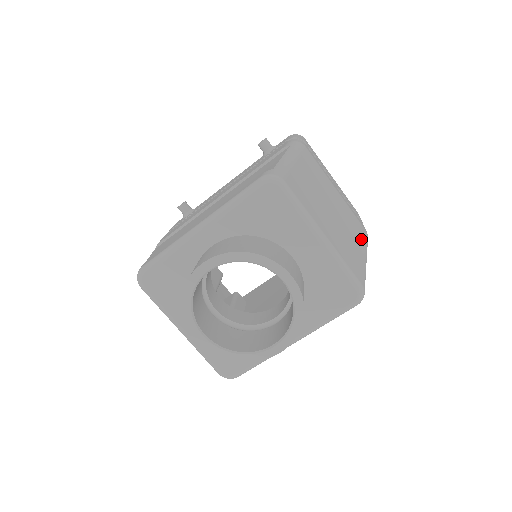
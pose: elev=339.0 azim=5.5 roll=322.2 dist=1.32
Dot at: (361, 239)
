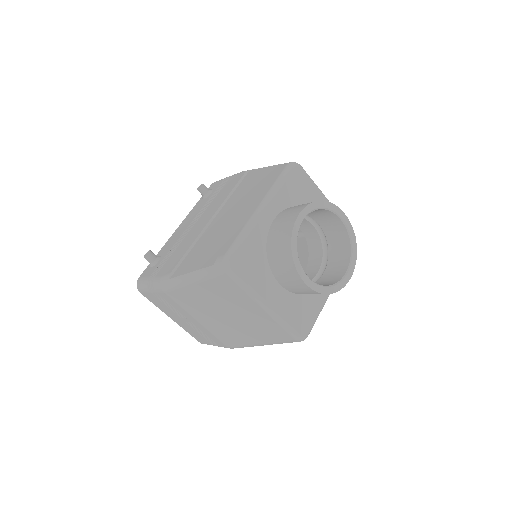
Dot at: occluded
